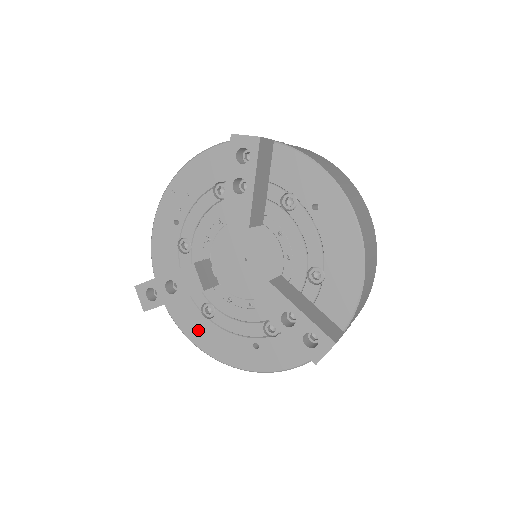
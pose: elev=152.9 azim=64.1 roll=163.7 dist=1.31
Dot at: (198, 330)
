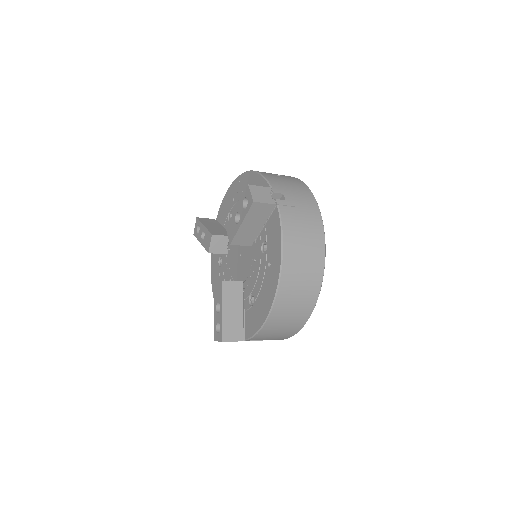
Dot at: (214, 266)
